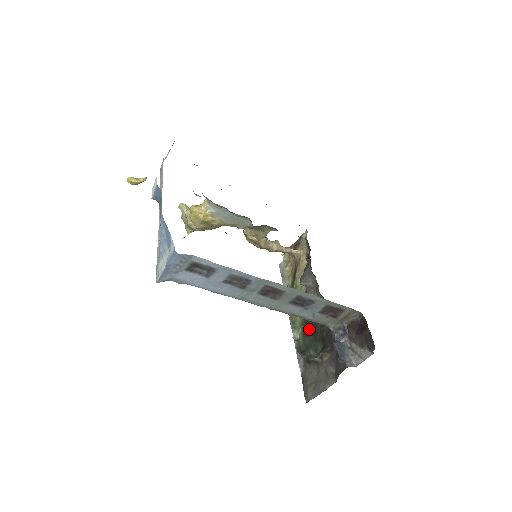
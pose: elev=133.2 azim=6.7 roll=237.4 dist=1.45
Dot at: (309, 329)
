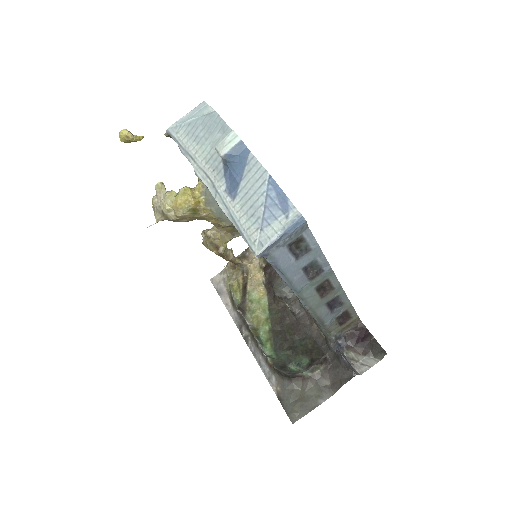
Dot at: (283, 344)
